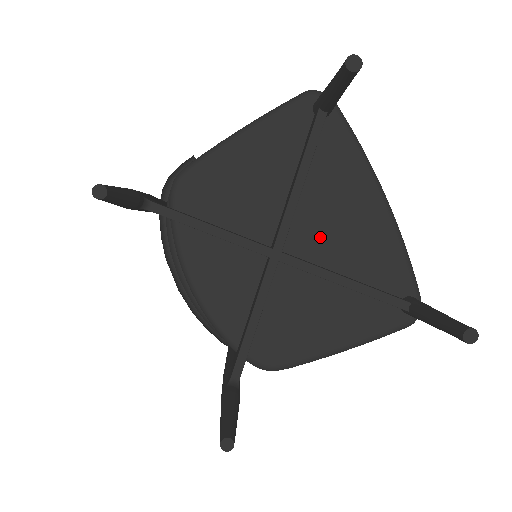
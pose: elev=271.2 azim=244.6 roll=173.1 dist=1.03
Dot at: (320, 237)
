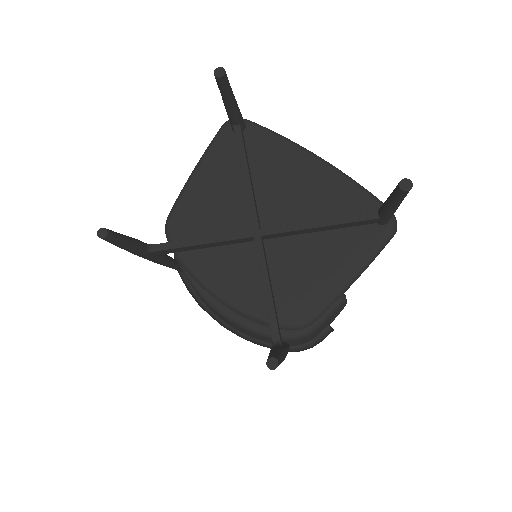
Dot at: (285, 207)
